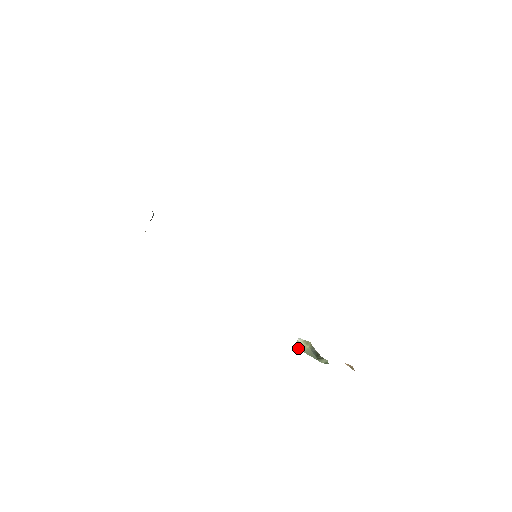
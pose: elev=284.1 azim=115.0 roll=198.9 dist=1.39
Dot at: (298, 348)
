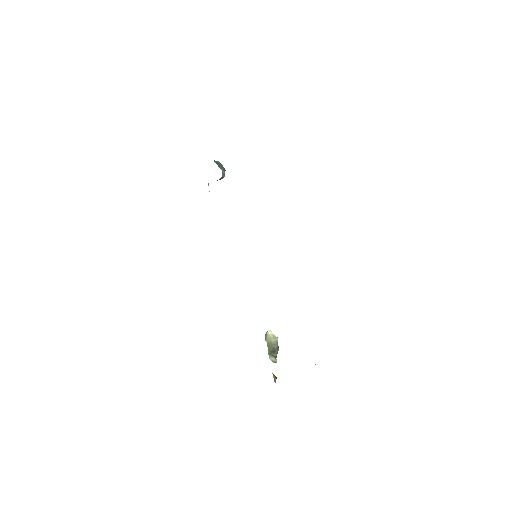
Dot at: (265, 336)
